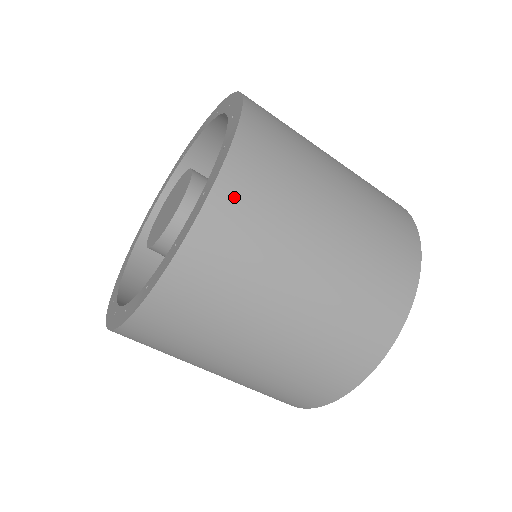
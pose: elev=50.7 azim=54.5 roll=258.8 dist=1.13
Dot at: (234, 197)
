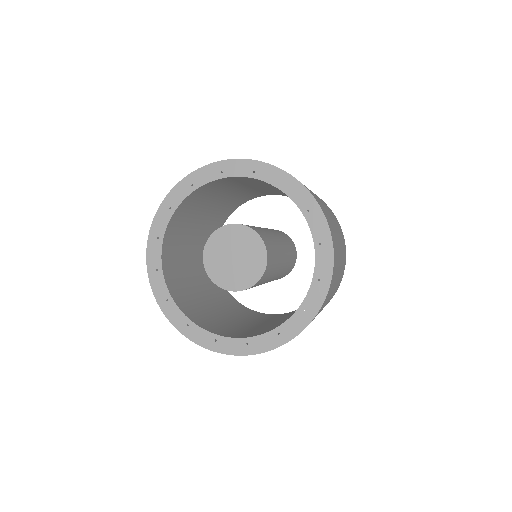
Dot at: (333, 278)
